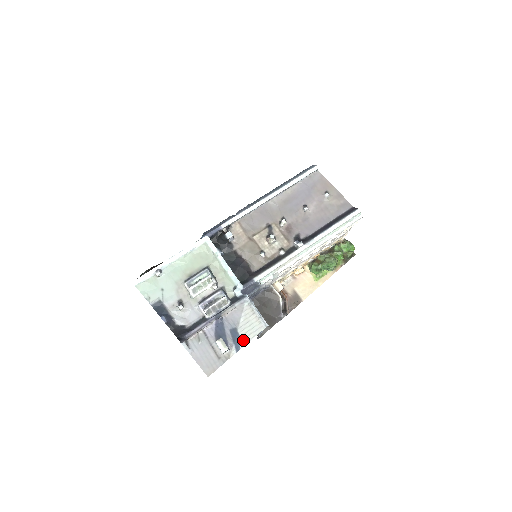
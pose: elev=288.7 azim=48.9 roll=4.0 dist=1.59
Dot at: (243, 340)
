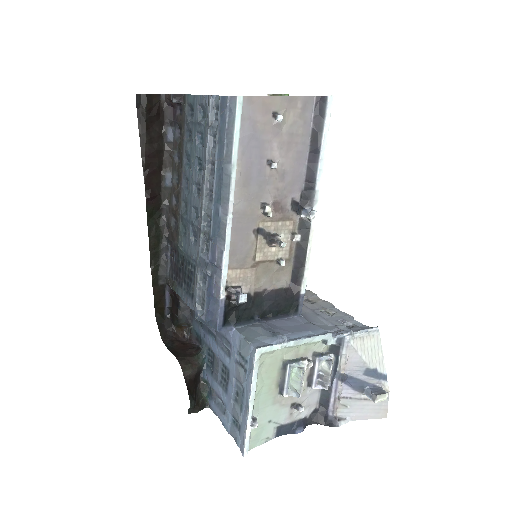
Dot at: (381, 367)
